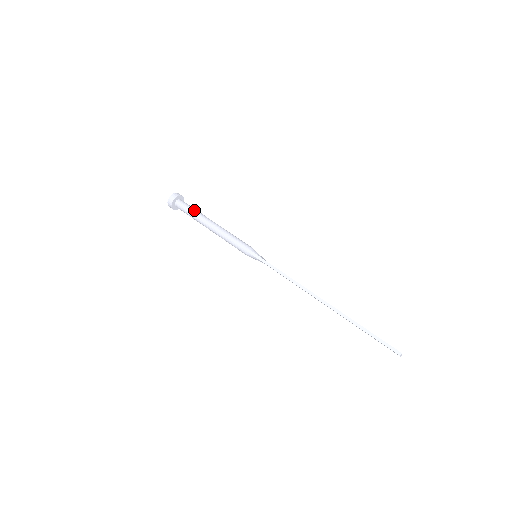
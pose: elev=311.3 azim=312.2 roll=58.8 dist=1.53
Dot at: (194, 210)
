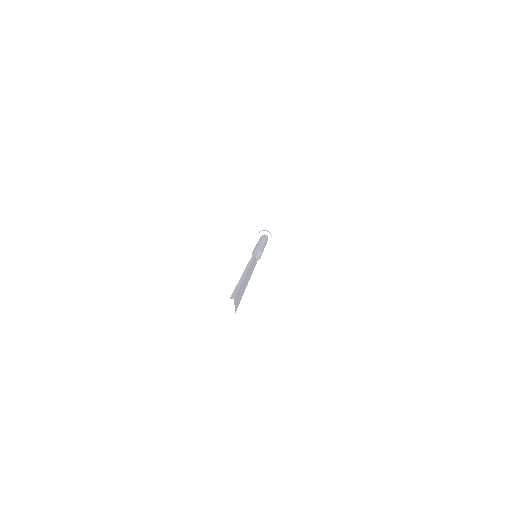
Dot at: (265, 238)
